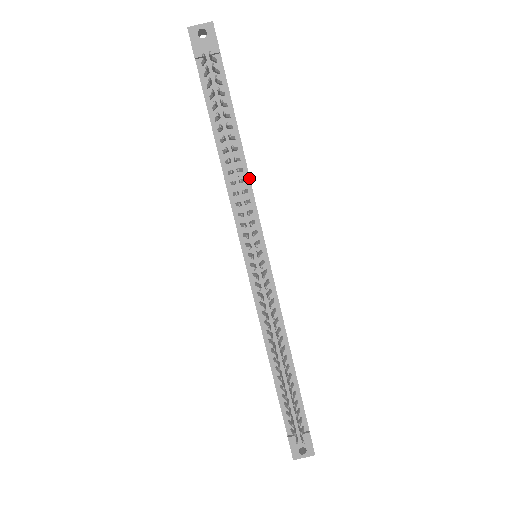
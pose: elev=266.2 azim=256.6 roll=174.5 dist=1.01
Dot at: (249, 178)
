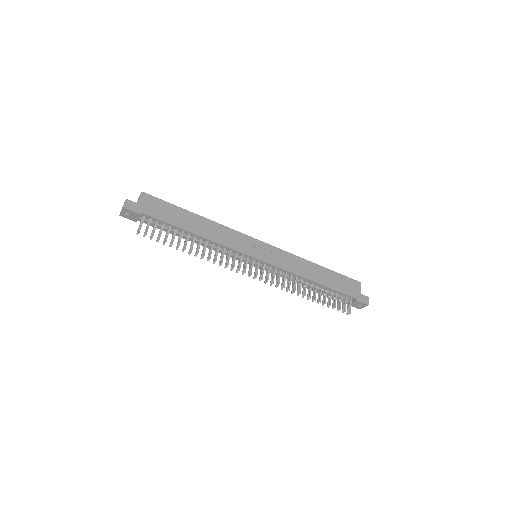
Dot at: (214, 242)
